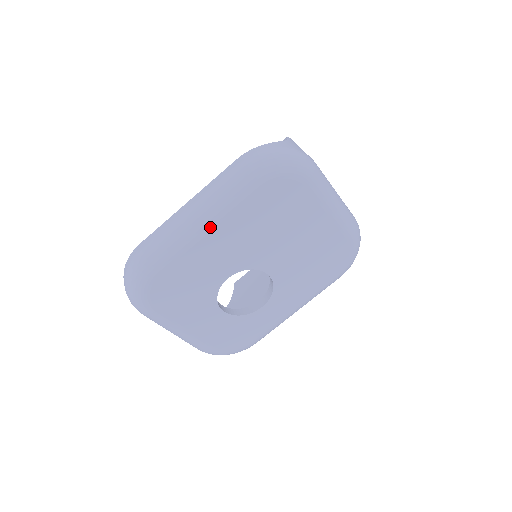
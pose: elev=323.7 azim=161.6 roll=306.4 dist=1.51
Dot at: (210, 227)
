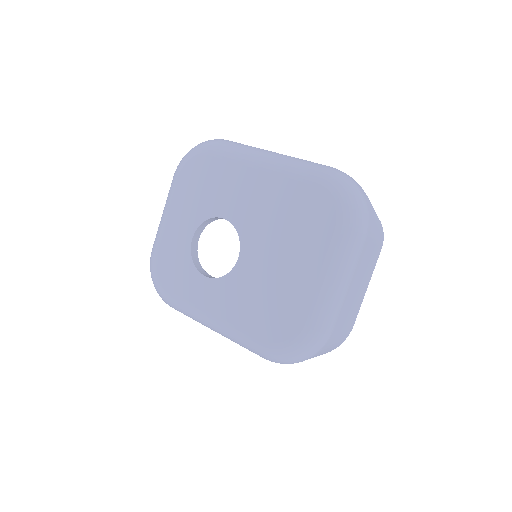
Dot at: (263, 167)
